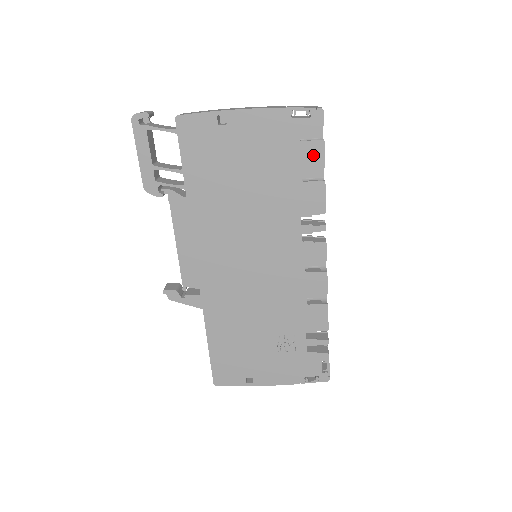
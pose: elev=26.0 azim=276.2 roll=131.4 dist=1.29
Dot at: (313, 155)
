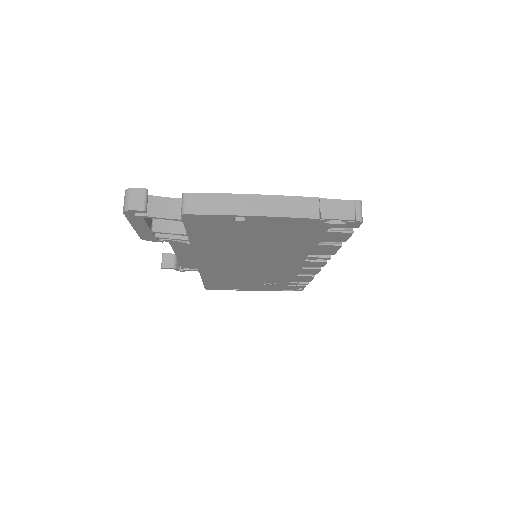
Dot at: (337, 237)
